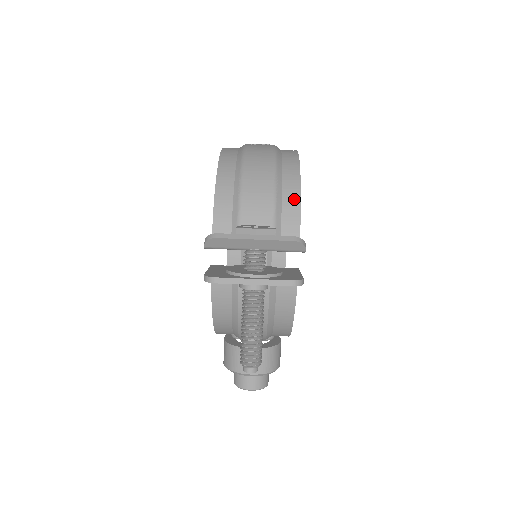
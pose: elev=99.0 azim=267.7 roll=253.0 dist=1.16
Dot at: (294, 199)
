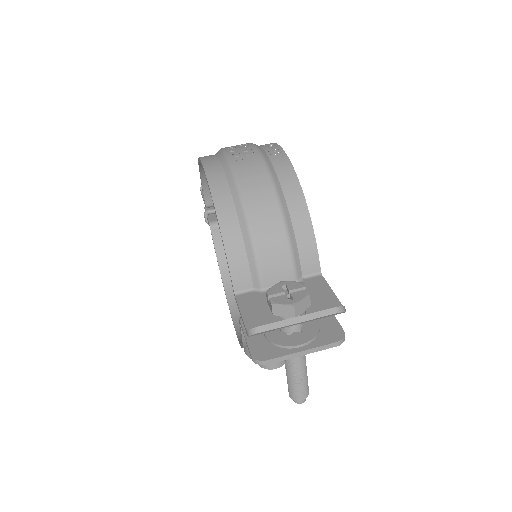
Dot at: (307, 233)
